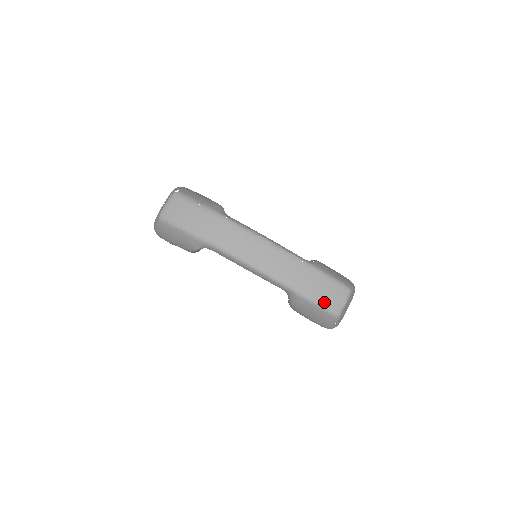
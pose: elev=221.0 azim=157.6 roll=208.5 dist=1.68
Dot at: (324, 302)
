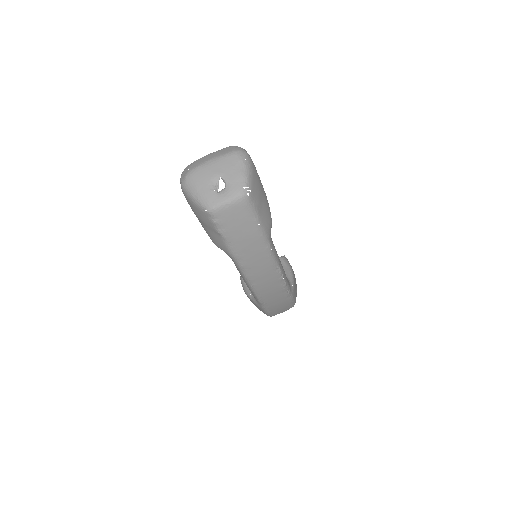
Dot at: (273, 313)
